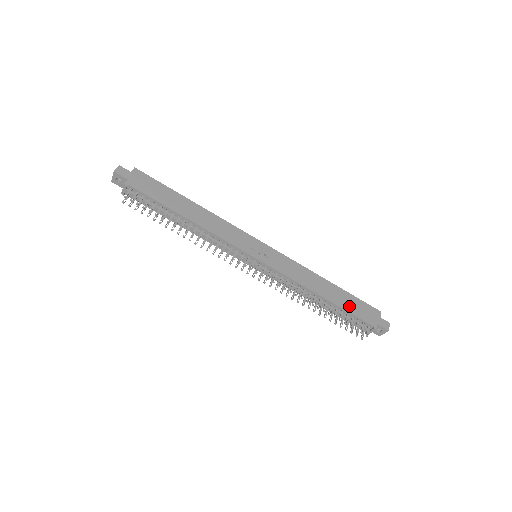
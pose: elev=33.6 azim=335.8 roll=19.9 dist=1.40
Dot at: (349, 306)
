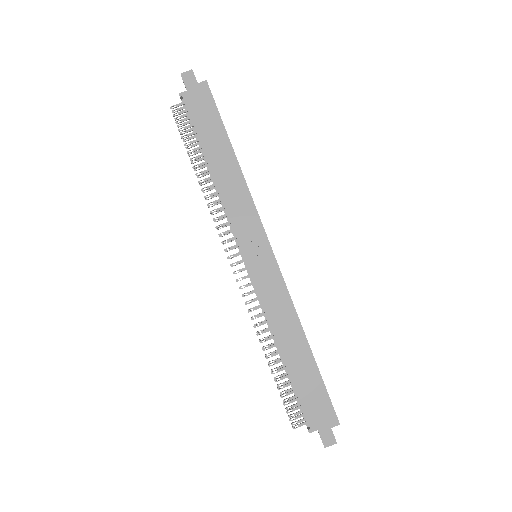
Dot at: (304, 386)
